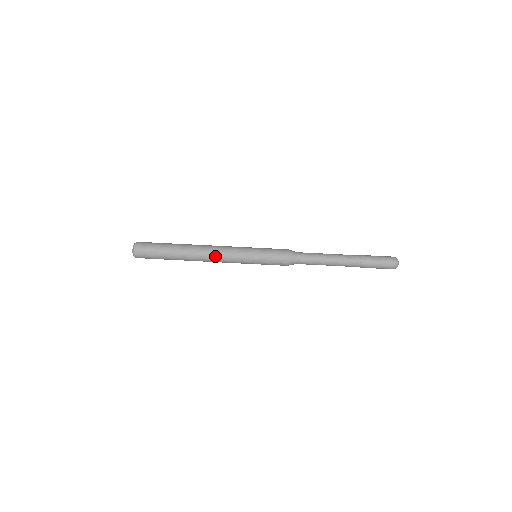
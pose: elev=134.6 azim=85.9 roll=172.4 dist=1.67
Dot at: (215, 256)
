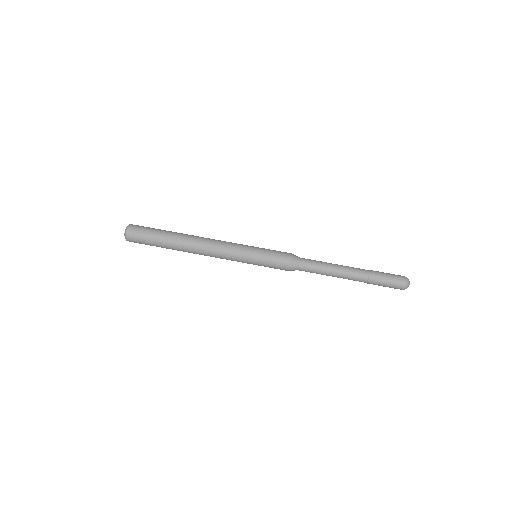
Dot at: occluded
